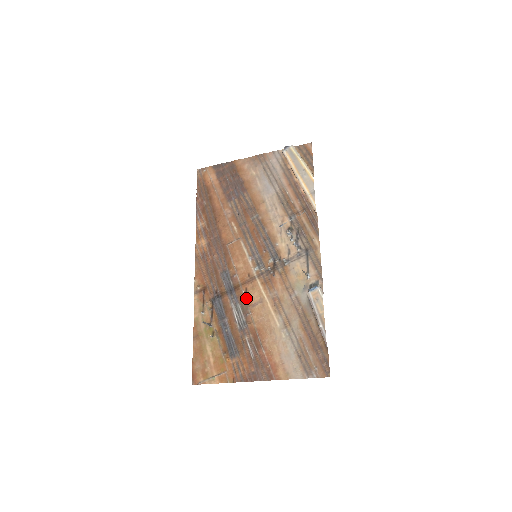
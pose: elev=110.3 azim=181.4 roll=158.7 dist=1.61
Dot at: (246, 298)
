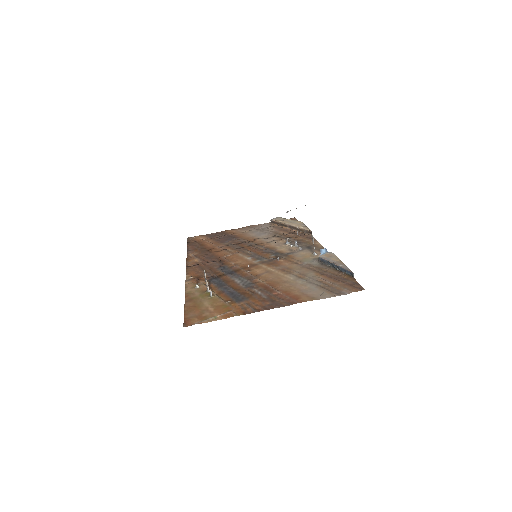
Dot at: (250, 273)
